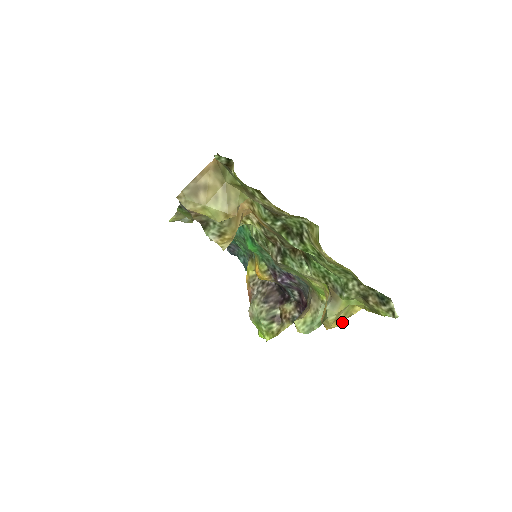
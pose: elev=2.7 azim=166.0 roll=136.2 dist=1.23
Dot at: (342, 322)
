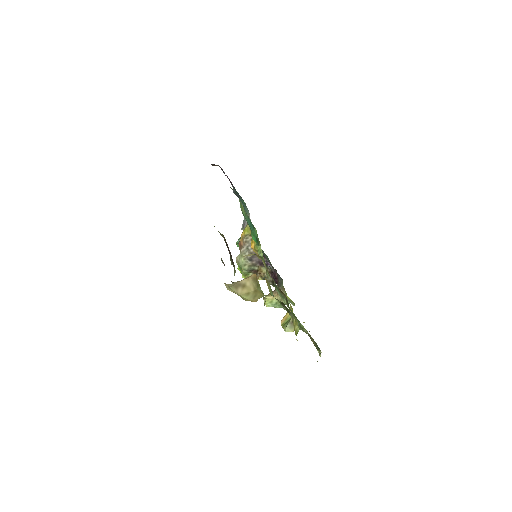
Dot at: occluded
